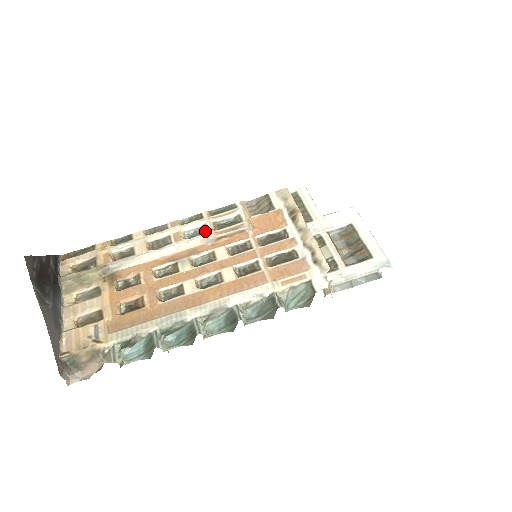
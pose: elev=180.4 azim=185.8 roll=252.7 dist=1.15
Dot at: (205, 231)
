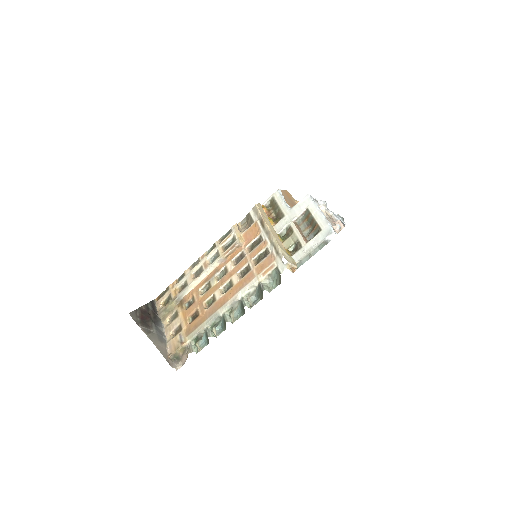
Dot at: (218, 255)
